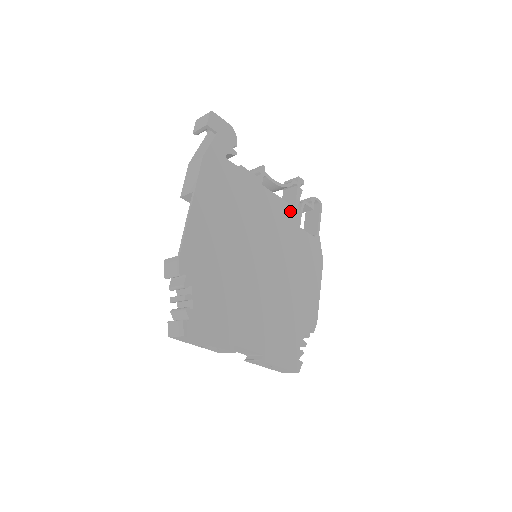
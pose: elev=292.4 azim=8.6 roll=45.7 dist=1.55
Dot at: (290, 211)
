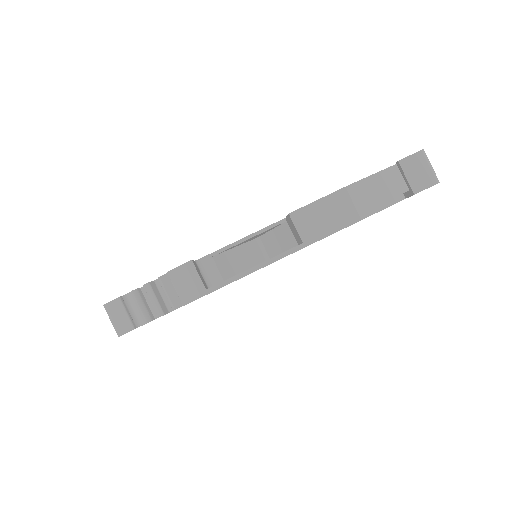
Dot at: occluded
